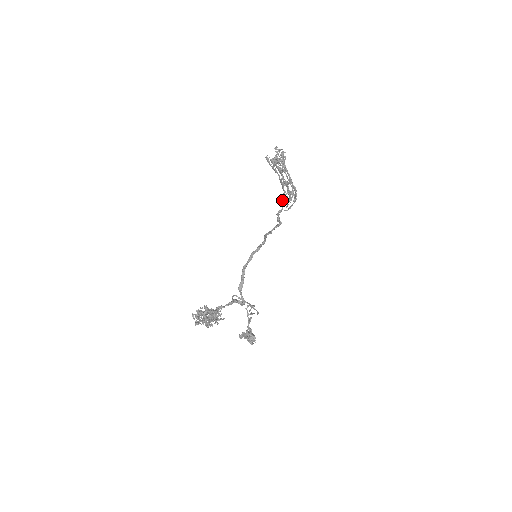
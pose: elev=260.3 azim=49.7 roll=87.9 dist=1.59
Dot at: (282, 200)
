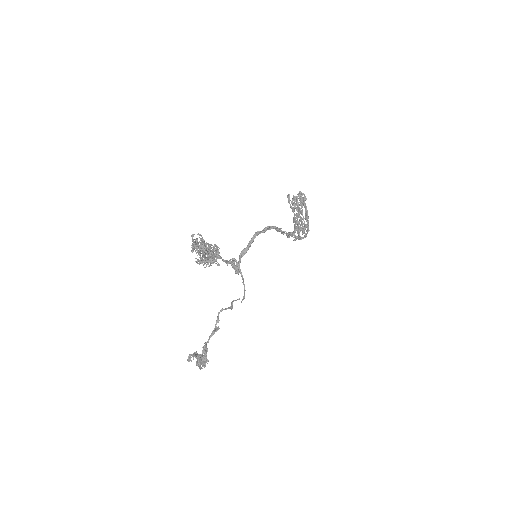
Dot at: (293, 231)
